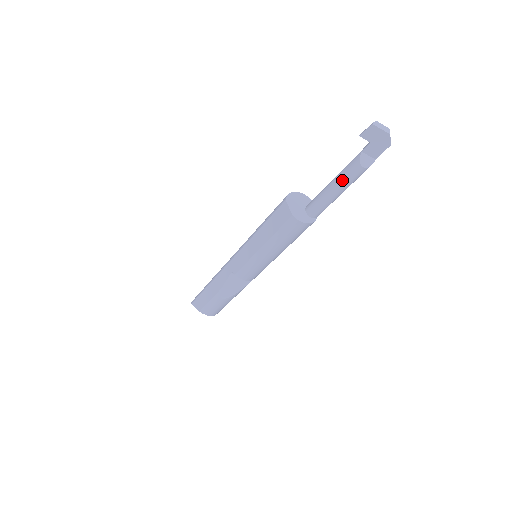
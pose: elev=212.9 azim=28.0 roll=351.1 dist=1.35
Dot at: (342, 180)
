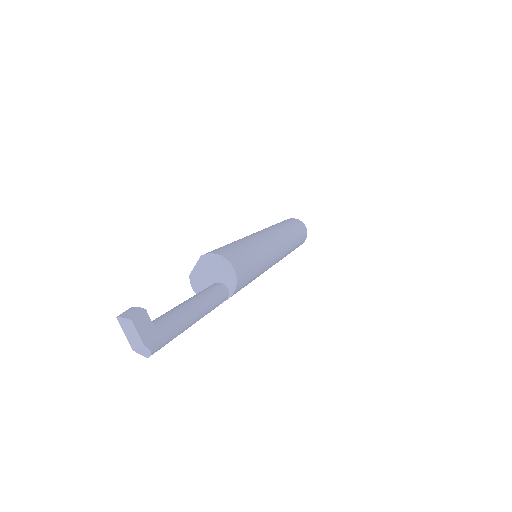
Dot at: occluded
